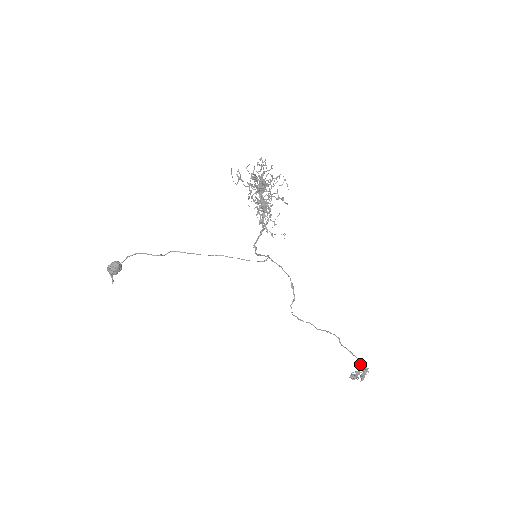
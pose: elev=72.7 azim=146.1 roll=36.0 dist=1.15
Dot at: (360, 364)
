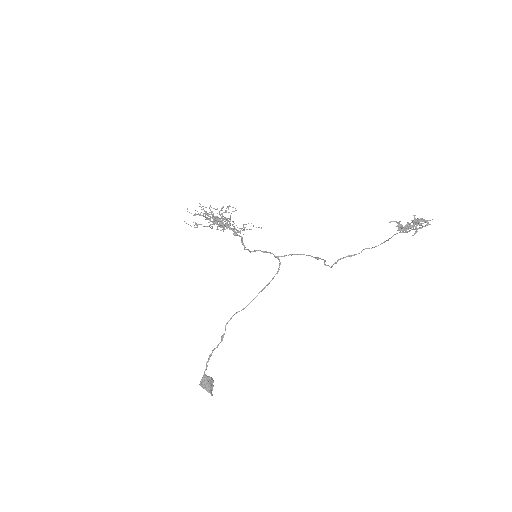
Dot at: (419, 228)
